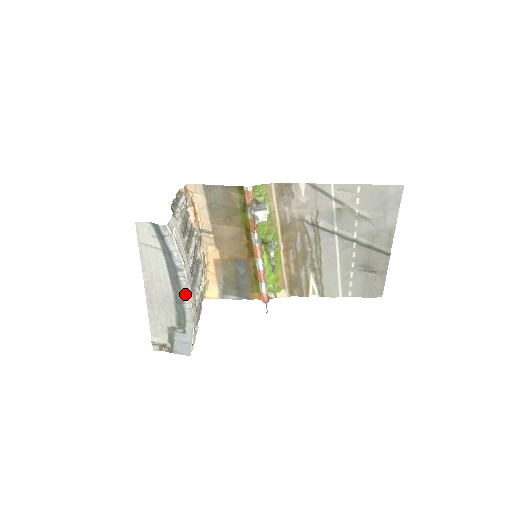
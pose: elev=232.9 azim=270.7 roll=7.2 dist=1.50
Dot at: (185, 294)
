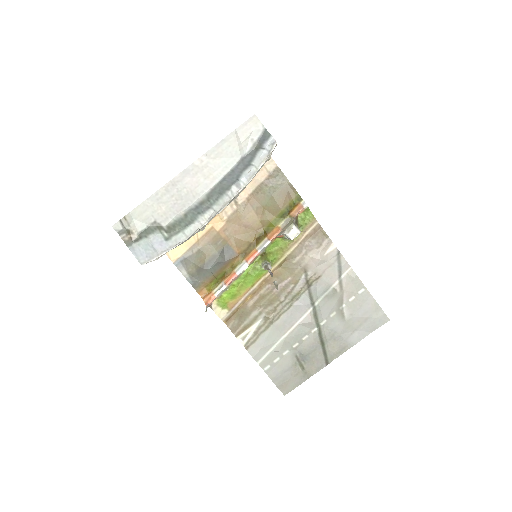
Dot at: (215, 208)
